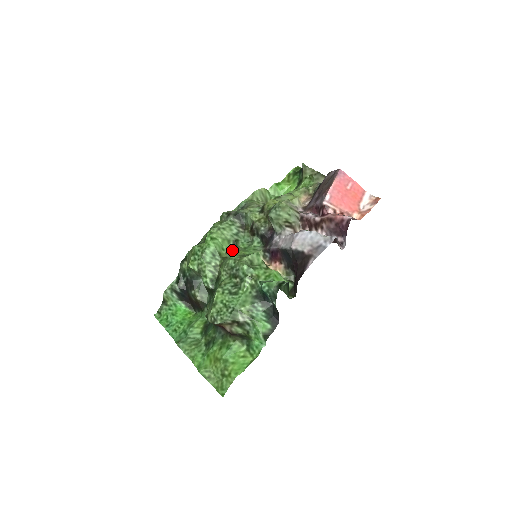
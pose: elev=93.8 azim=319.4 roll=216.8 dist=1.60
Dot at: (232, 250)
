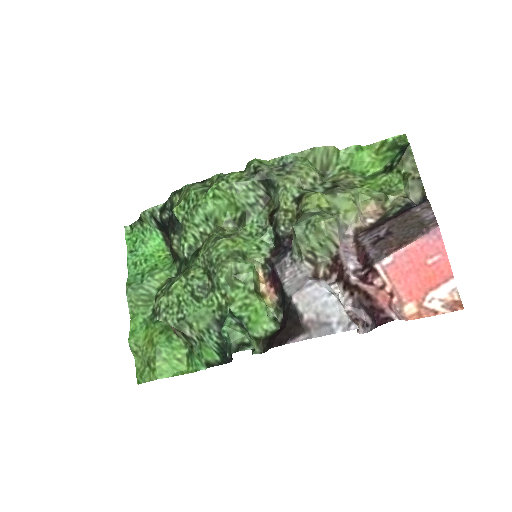
Dot at: (236, 222)
